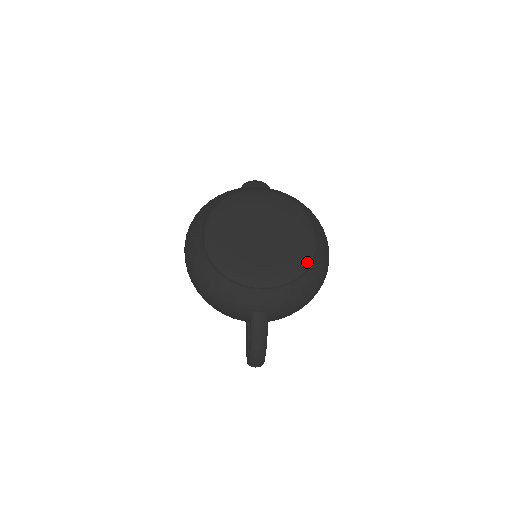
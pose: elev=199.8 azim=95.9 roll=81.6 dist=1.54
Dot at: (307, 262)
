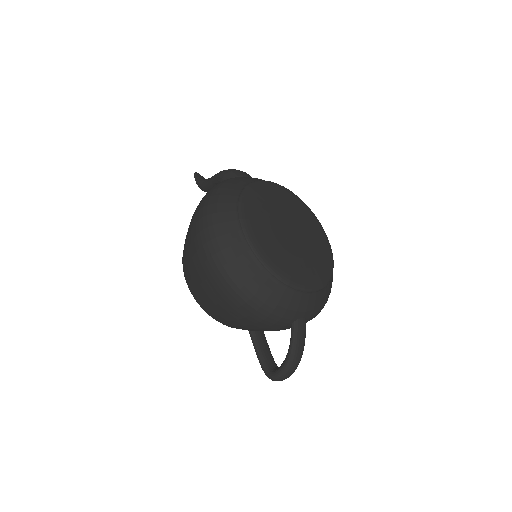
Dot at: (332, 263)
